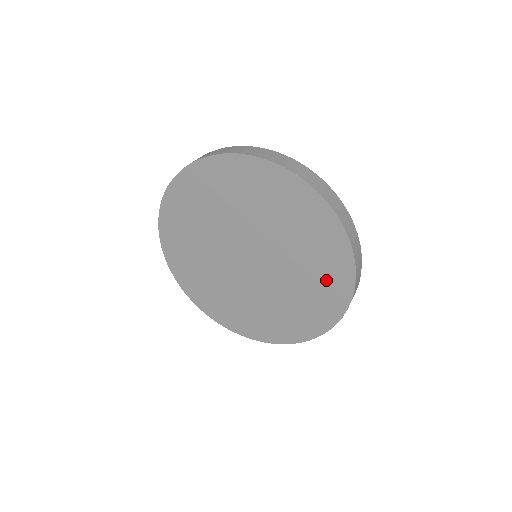
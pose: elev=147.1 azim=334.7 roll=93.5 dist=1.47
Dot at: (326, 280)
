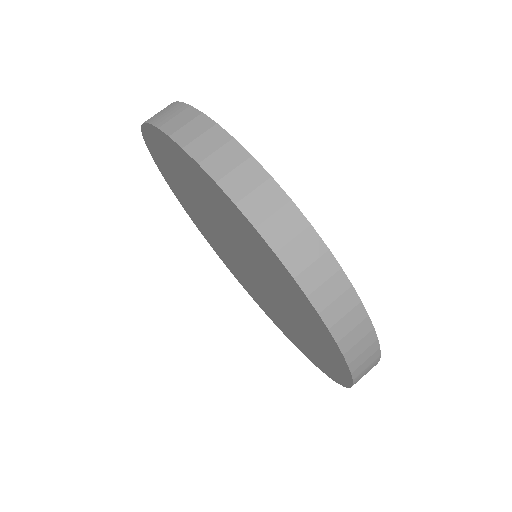
Dot at: (321, 352)
